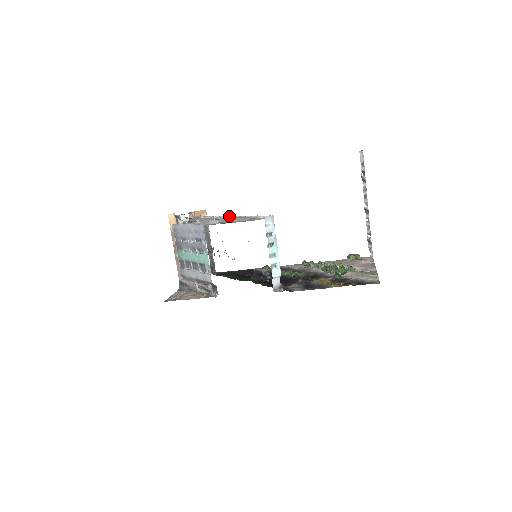
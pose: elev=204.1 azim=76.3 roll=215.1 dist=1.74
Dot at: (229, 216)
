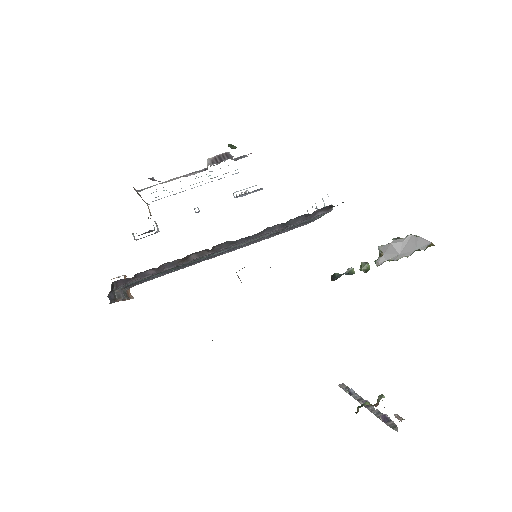
Dot at: occluded
